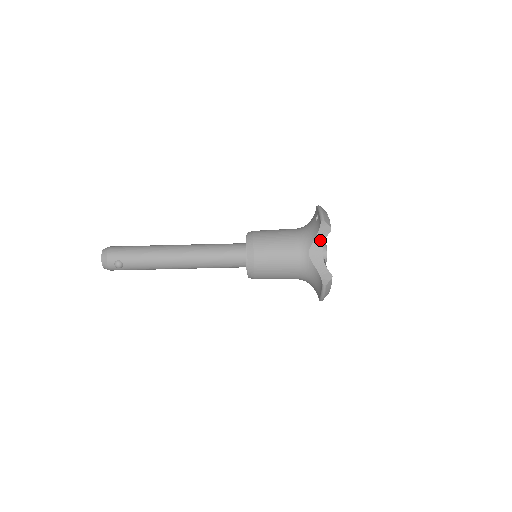
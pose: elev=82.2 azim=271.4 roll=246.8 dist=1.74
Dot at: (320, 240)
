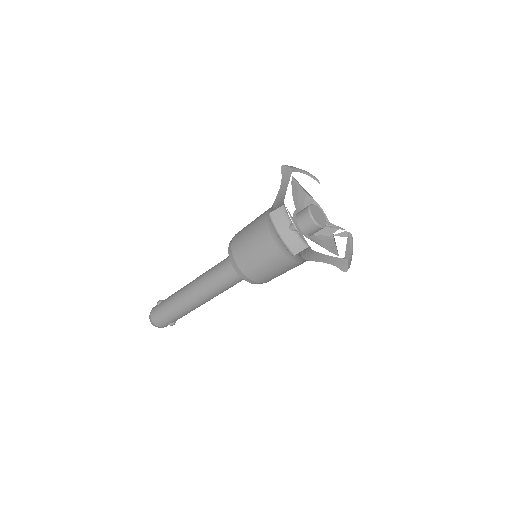
Dot at: (306, 252)
